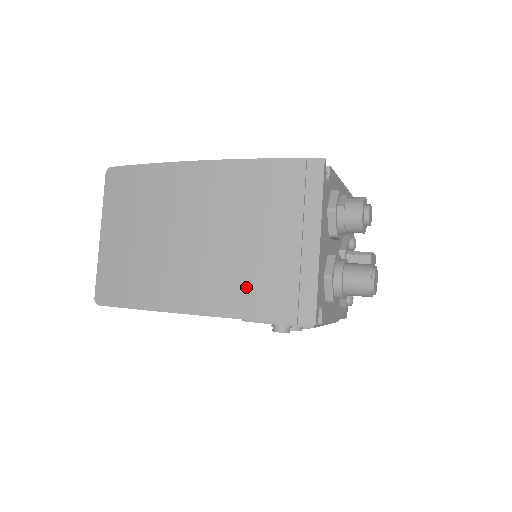
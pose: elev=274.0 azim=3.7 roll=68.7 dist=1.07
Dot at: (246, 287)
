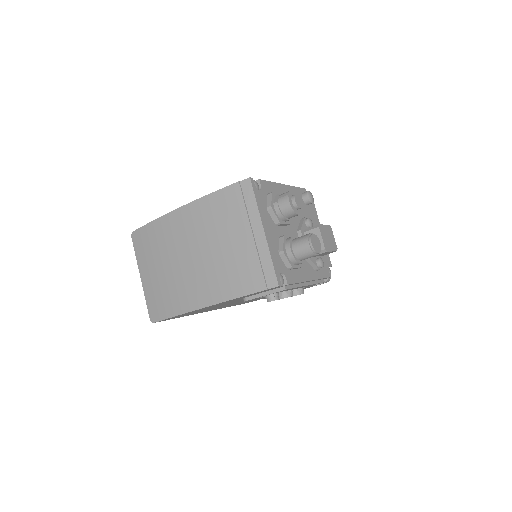
Dot at: (230, 277)
